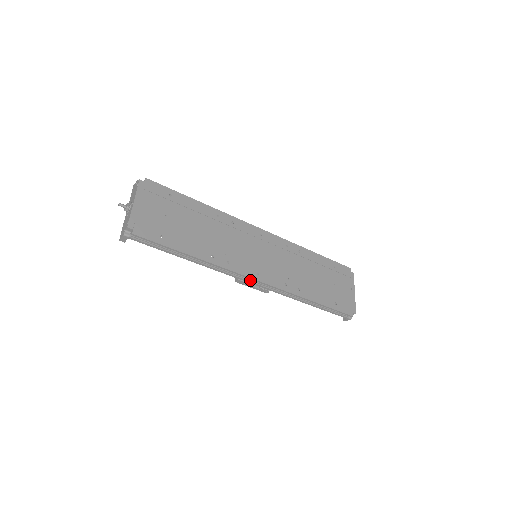
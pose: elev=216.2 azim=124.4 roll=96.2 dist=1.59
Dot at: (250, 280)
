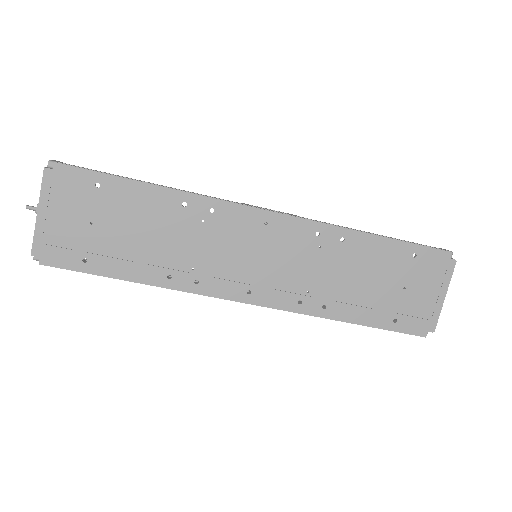
Dot at: occluded
